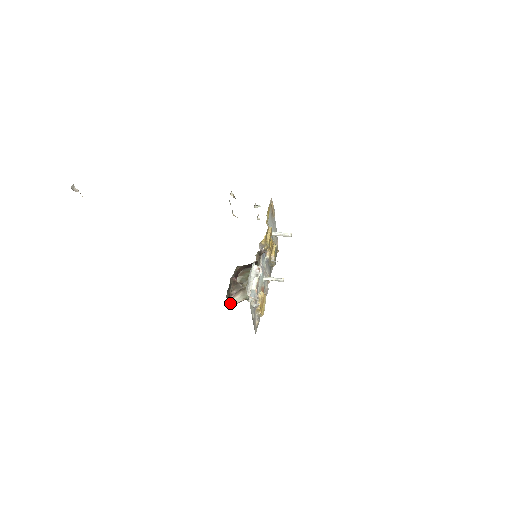
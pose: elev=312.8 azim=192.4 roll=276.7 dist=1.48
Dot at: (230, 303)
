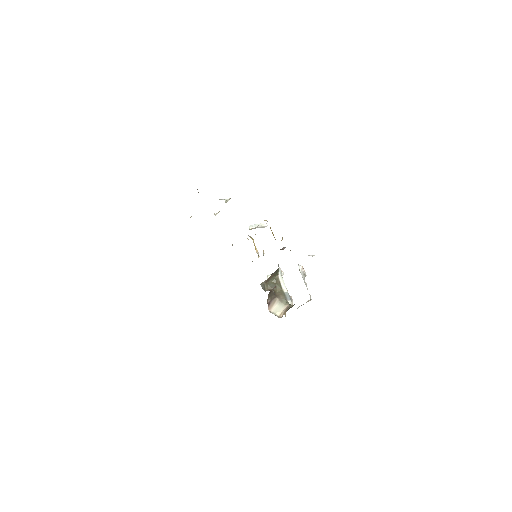
Dot at: occluded
